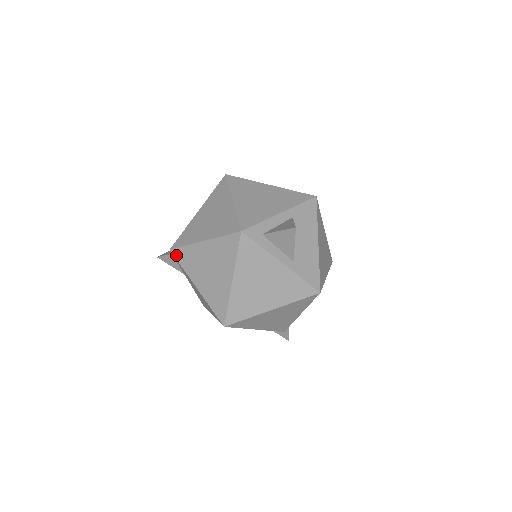
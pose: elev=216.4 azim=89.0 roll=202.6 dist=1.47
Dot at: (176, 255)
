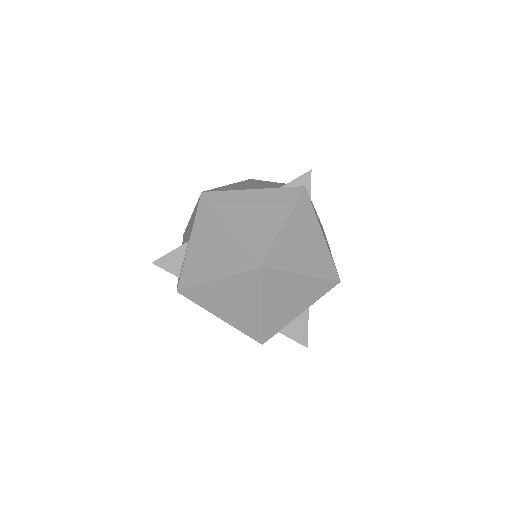
Dot at: occluded
